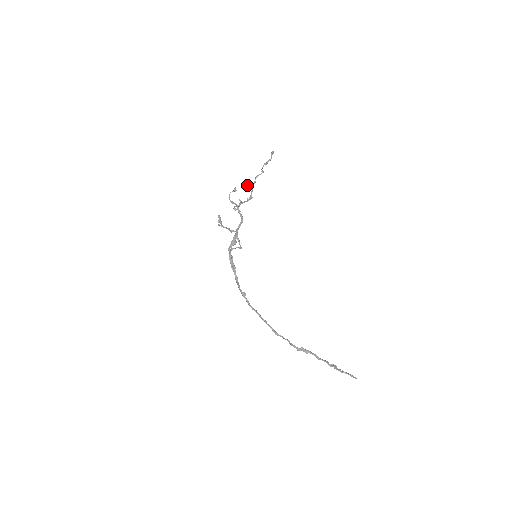
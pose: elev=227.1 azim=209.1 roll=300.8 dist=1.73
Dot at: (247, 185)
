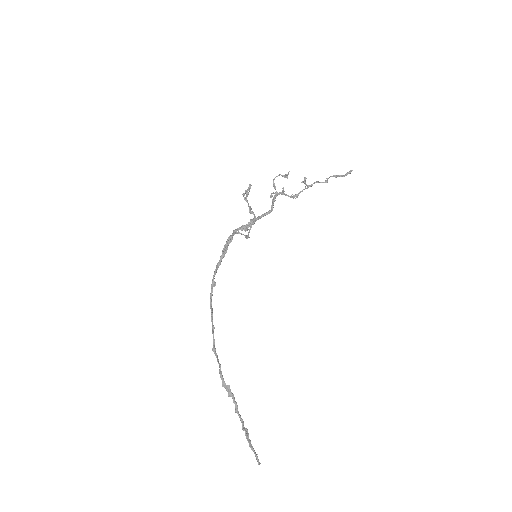
Dot at: (302, 182)
